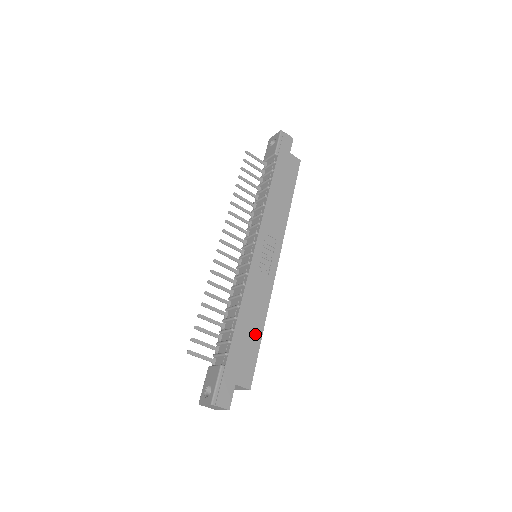
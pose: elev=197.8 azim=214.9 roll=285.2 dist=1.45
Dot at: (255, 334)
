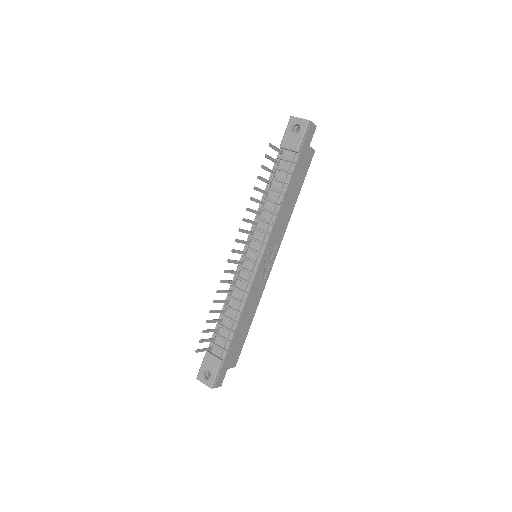
Dot at: (246, 328)
